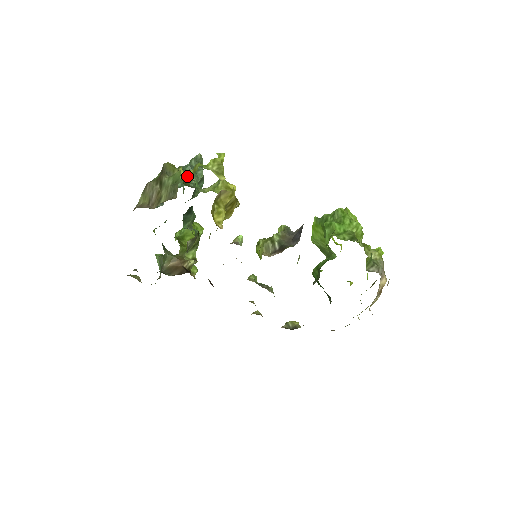
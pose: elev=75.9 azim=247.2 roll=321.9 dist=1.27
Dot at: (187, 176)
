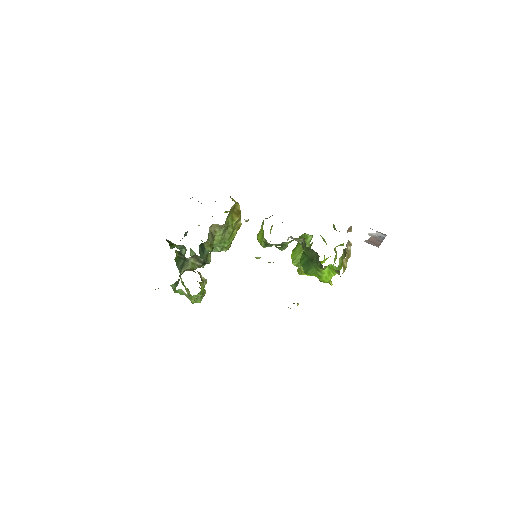
Dot at: occluded
